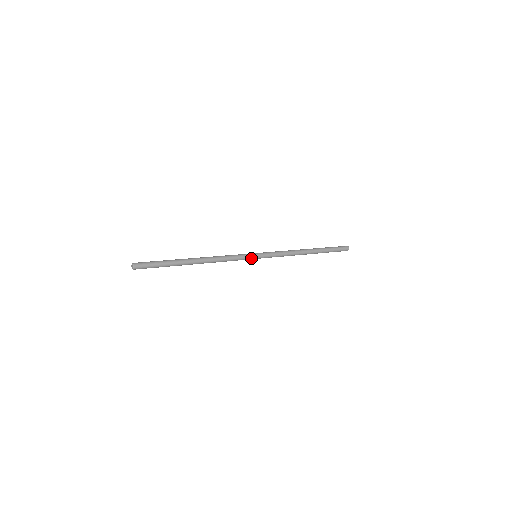
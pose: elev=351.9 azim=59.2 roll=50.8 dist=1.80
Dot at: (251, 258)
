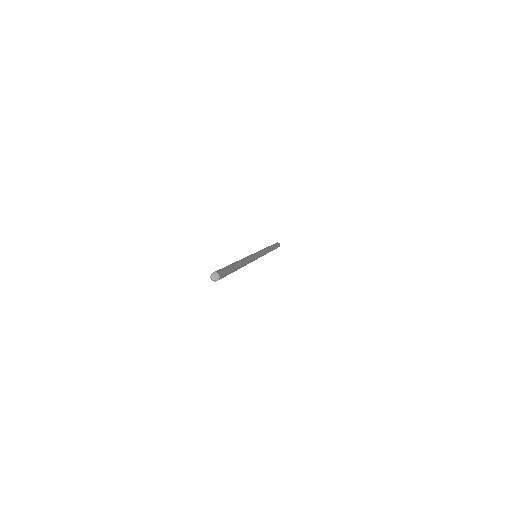
Dot at: (256, 259)
